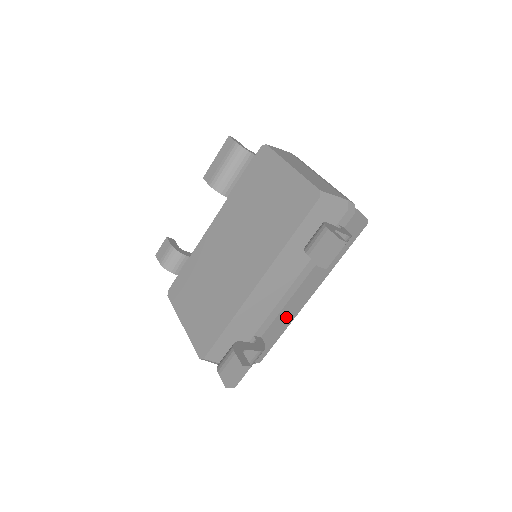
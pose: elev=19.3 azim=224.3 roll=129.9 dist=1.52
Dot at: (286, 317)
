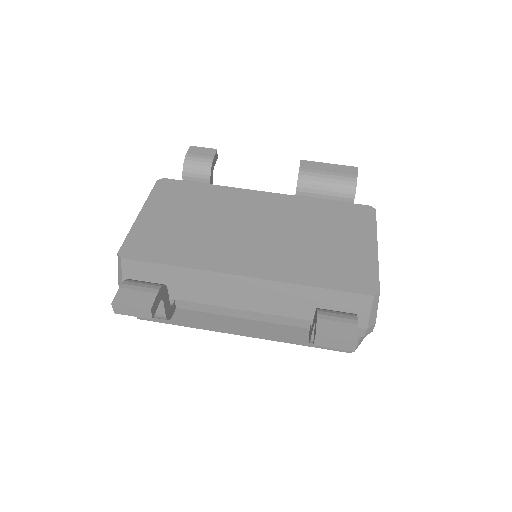
Dot at: (210, 322)
